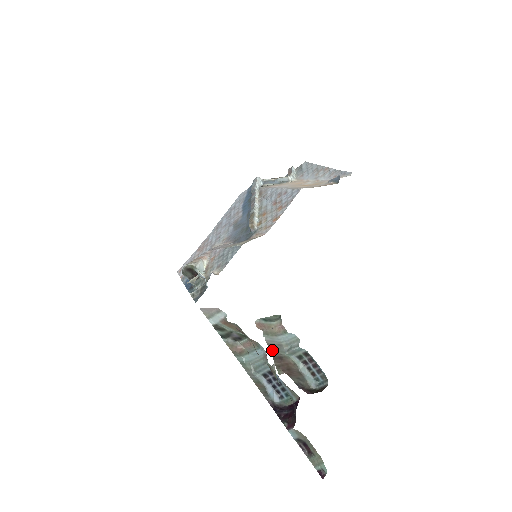
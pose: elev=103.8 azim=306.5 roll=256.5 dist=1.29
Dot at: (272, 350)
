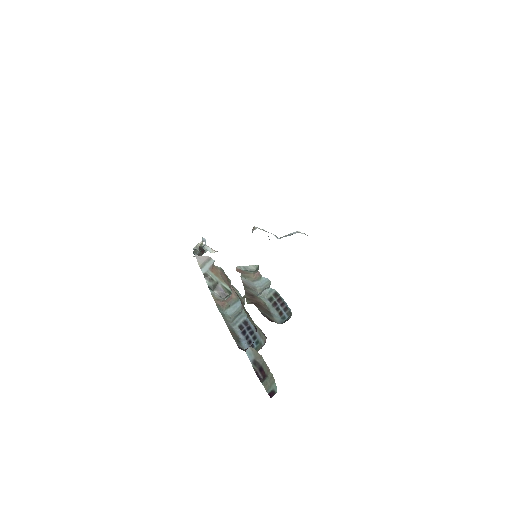
Dot at: (246, 287)
